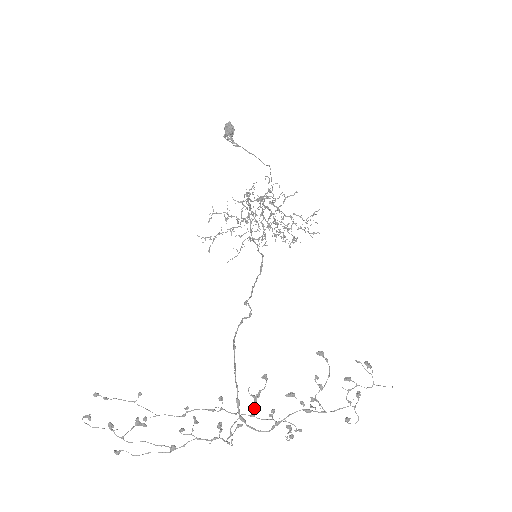
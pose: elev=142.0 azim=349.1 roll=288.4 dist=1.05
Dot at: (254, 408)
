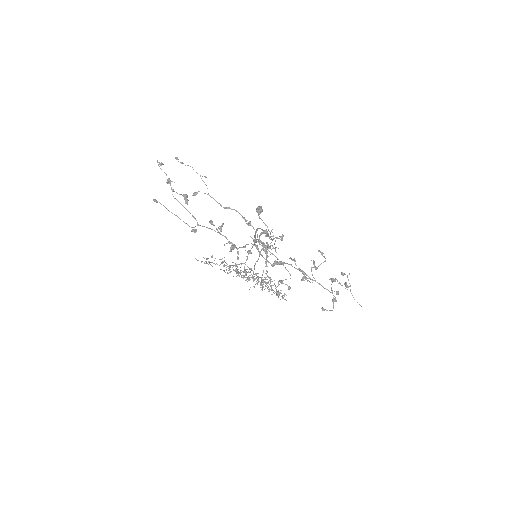
Dot at: (268, 245)
